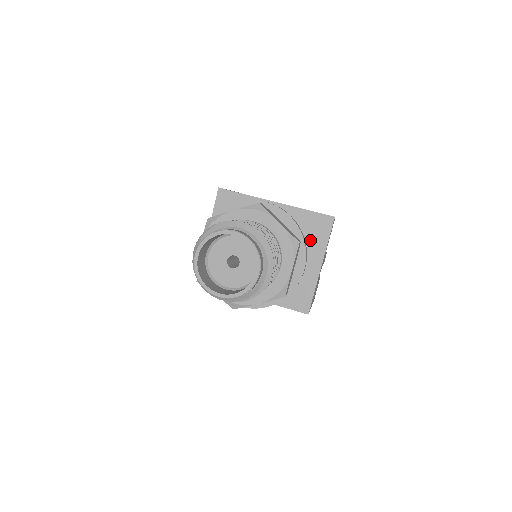
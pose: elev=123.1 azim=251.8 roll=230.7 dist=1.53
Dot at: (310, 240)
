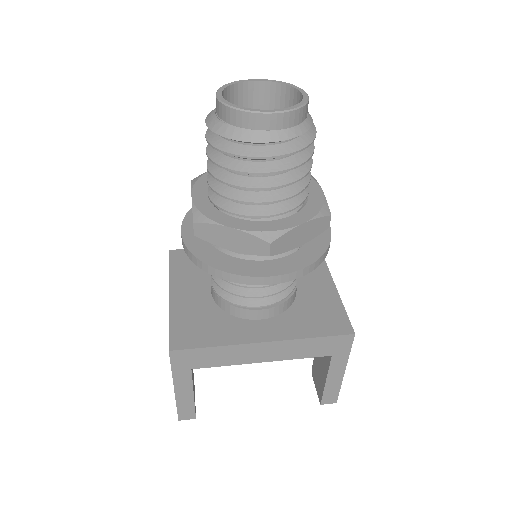
Dot at: occluded
